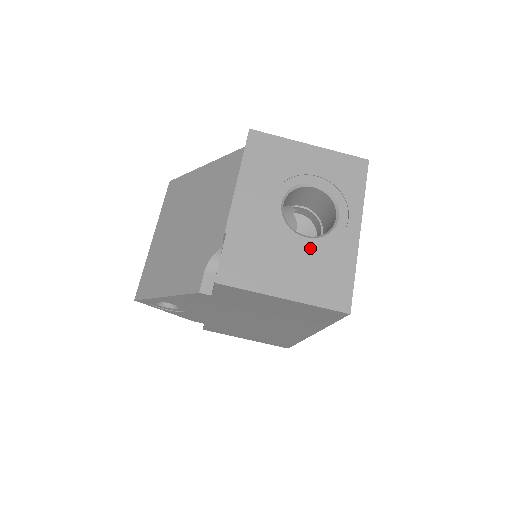
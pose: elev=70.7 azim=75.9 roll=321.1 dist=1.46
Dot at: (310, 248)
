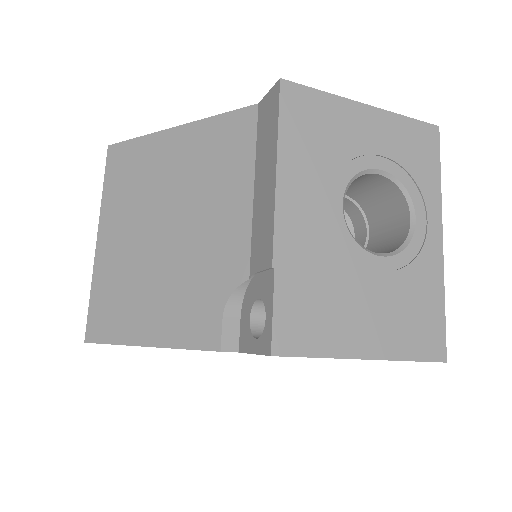
Dot at: (389, 273)
